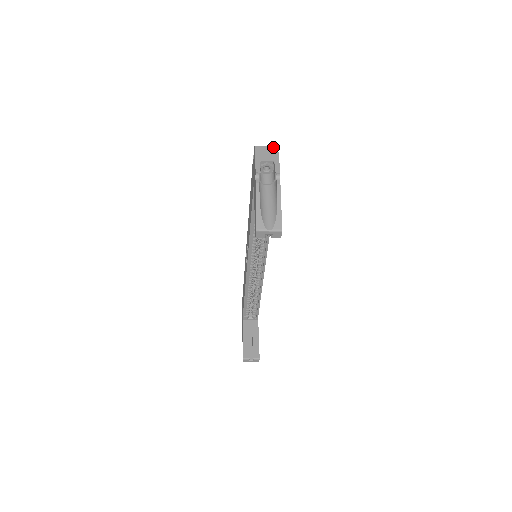
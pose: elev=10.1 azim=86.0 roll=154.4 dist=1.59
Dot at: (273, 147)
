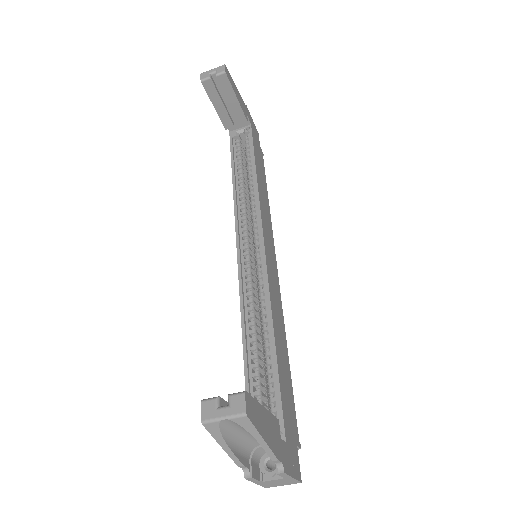
Dot at: occluded
